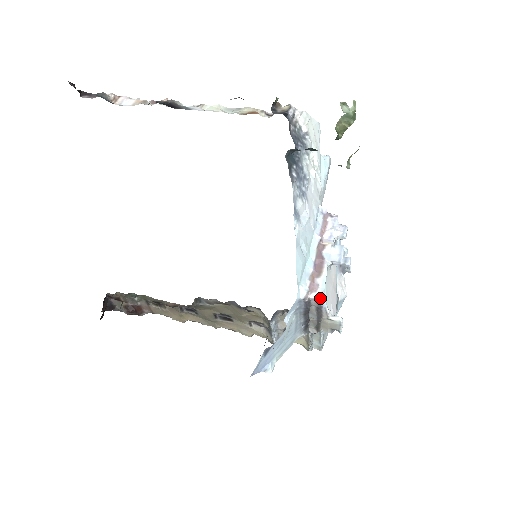
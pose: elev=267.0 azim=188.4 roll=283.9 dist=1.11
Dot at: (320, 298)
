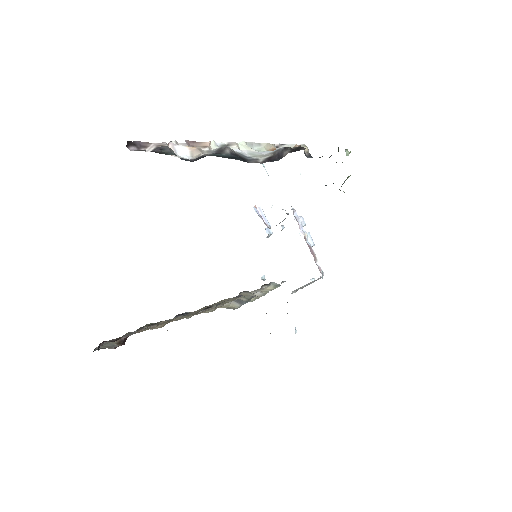
Dot at: occluded
